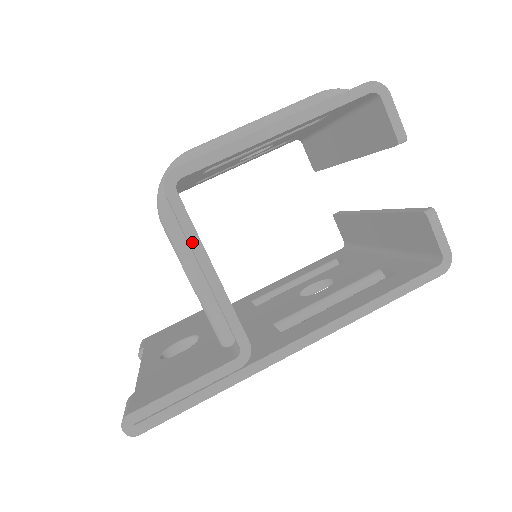
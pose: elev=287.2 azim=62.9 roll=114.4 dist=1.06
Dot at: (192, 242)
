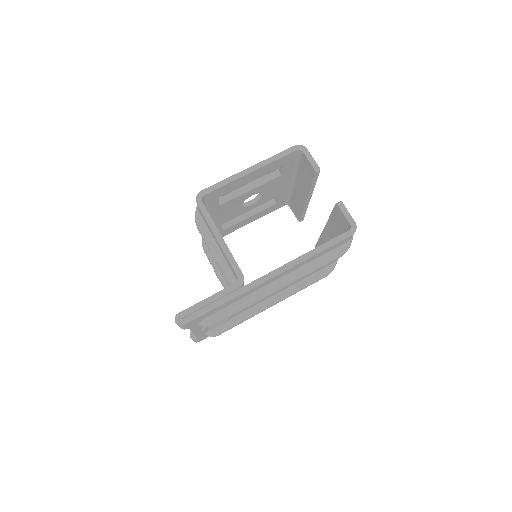
Dot at: (210, 224)
